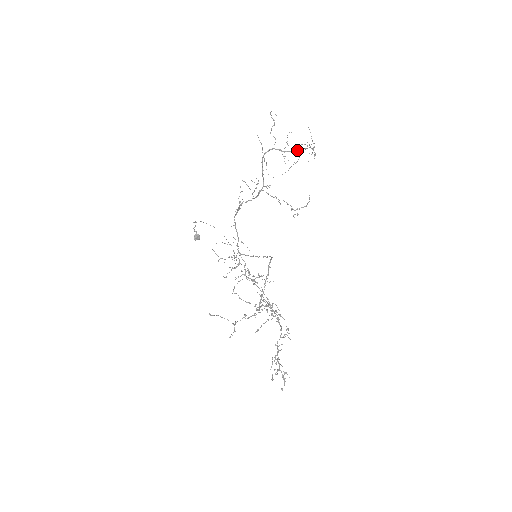
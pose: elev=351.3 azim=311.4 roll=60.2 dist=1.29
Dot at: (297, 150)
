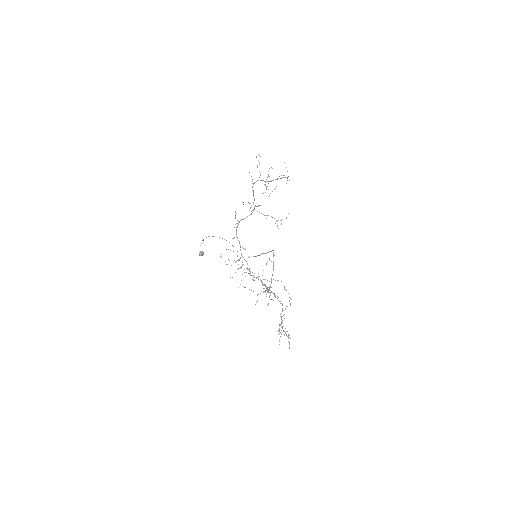
Dot at: occluded
